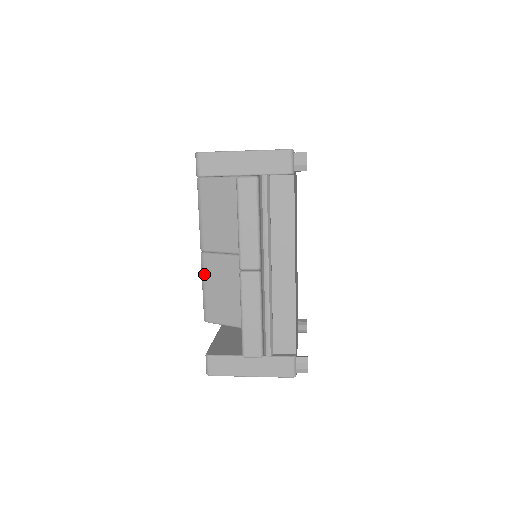
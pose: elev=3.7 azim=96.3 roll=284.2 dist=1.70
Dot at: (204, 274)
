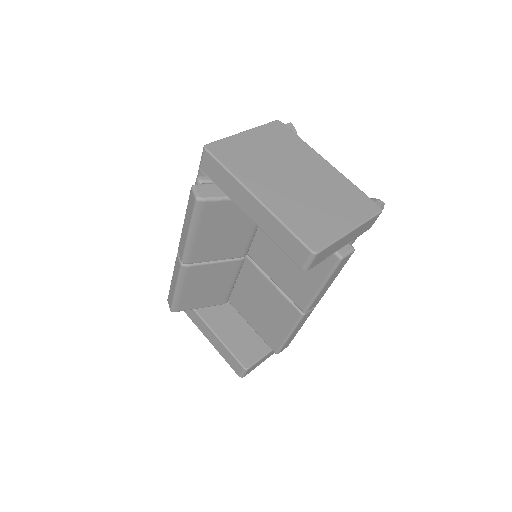
Dot at: (184, 281)
